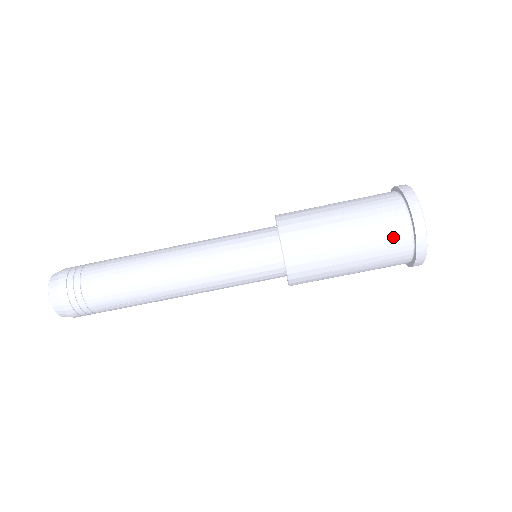
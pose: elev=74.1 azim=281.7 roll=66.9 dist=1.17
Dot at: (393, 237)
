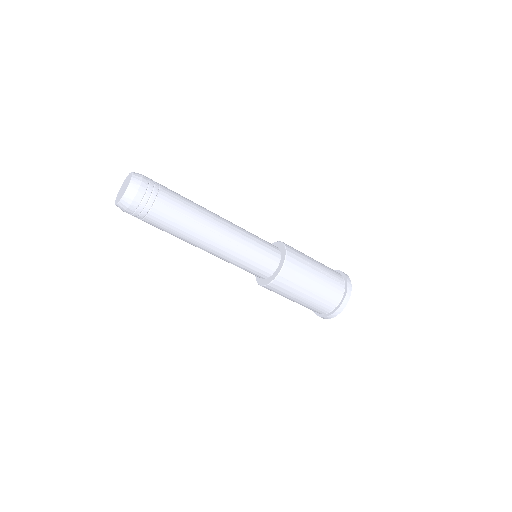
Dot at: (316, 310)
